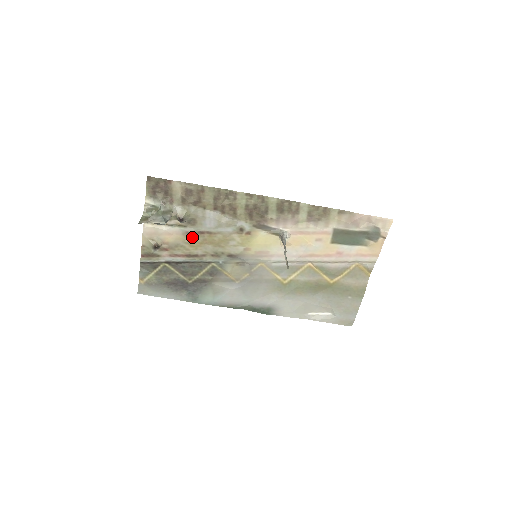
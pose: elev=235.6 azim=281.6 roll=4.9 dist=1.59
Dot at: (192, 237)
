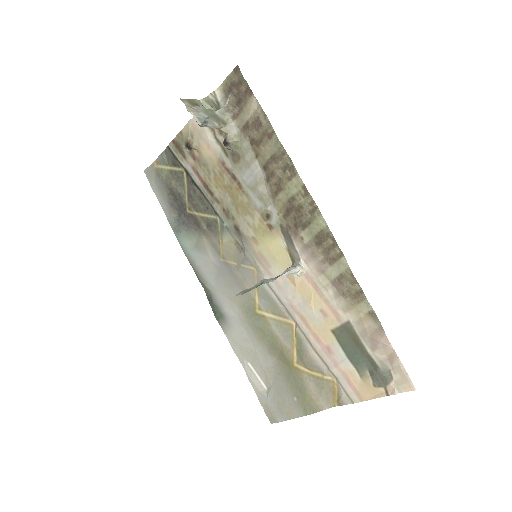
Dot at: (223, 172)
